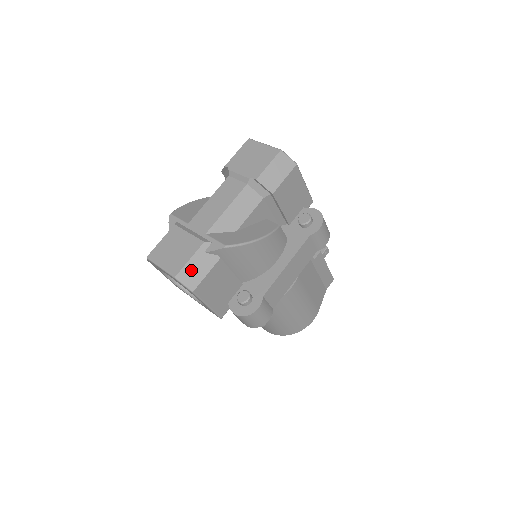
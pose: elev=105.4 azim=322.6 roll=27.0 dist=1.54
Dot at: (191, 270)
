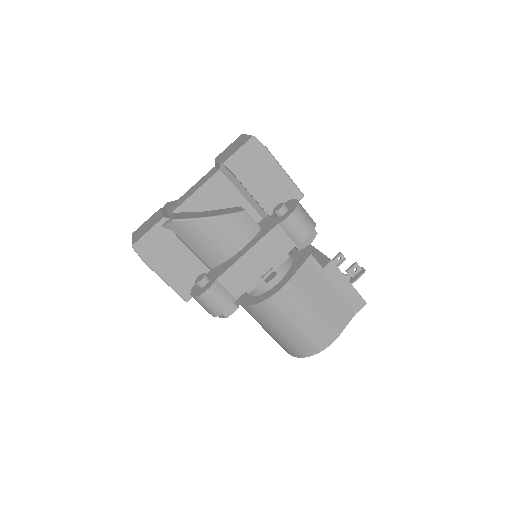
Dot at: (146, 241)
